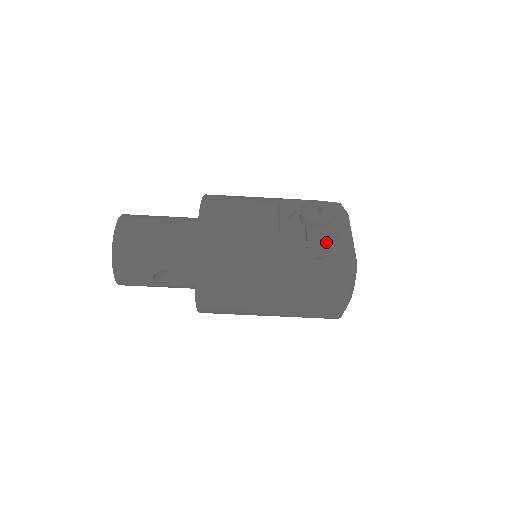
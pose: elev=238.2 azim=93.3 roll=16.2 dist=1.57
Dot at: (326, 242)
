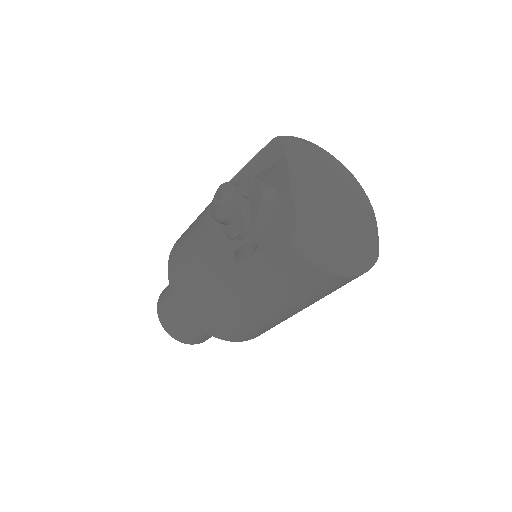
Dot at: (252, 226)
